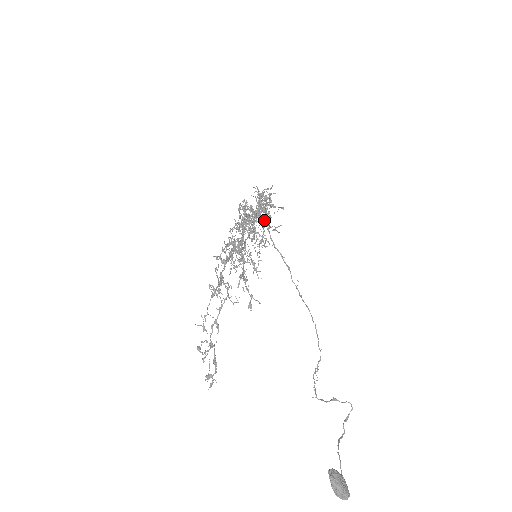
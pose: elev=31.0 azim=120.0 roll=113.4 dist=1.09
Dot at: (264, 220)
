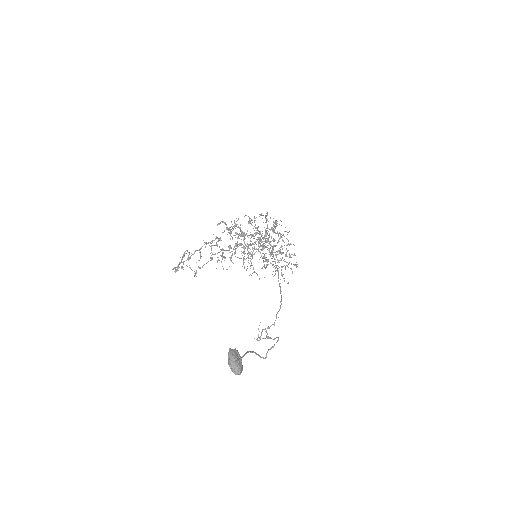
Dot at: occluded
